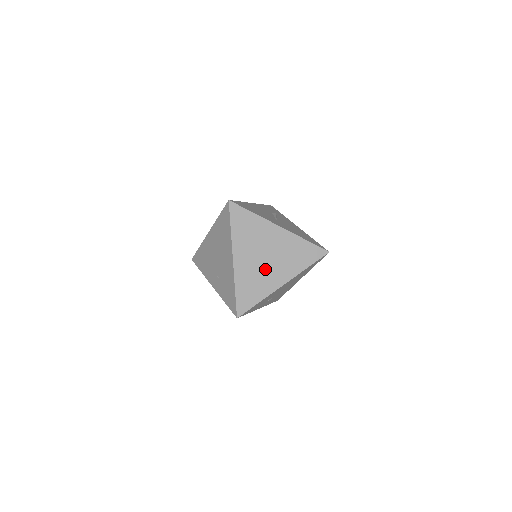
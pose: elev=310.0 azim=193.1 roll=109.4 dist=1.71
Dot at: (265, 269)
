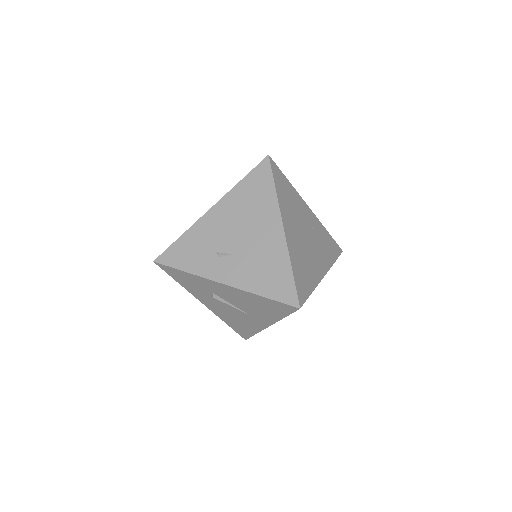
Dot at: occluded
